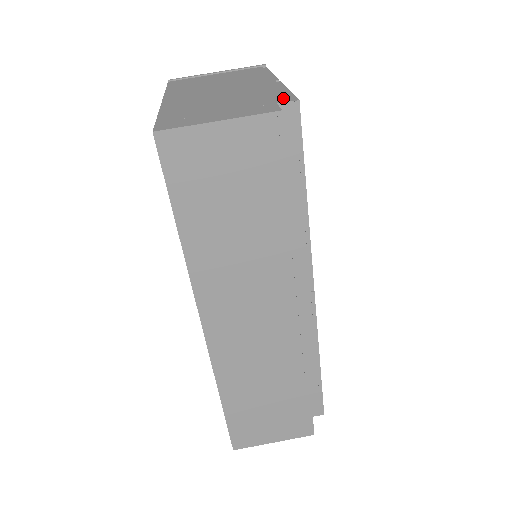
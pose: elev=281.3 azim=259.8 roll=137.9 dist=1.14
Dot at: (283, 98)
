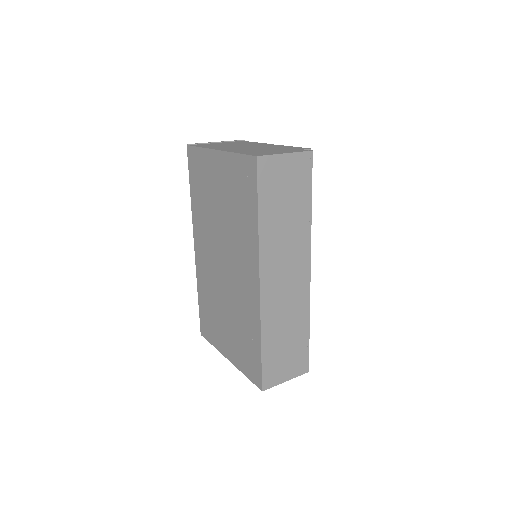
Dot at: (300, 148)
